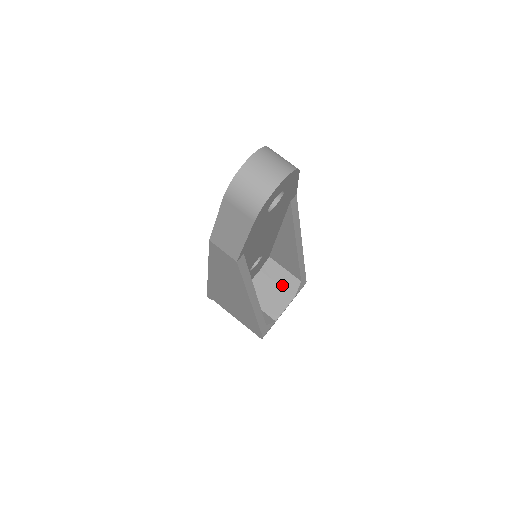
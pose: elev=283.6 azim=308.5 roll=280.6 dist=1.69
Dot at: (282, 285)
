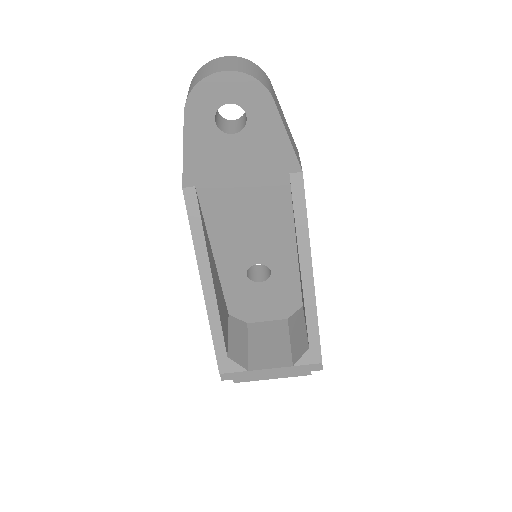
Dot at: (293, 345)
